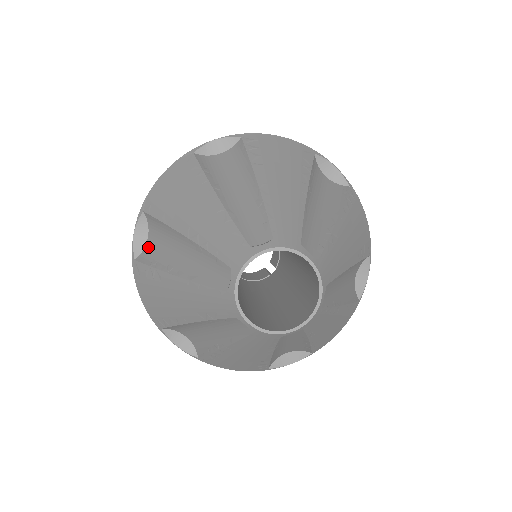
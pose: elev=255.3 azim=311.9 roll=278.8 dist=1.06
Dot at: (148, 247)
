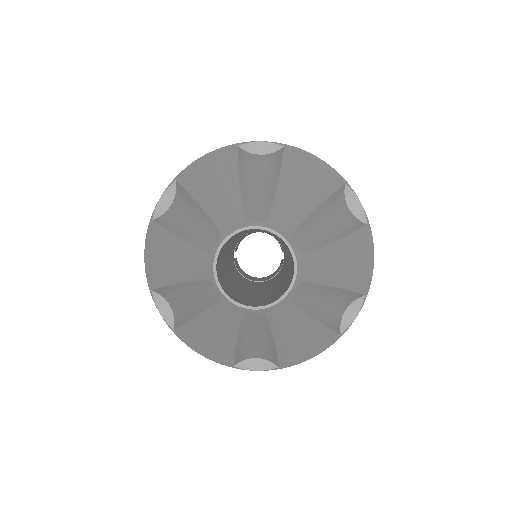
Dot at: (174, 313)
